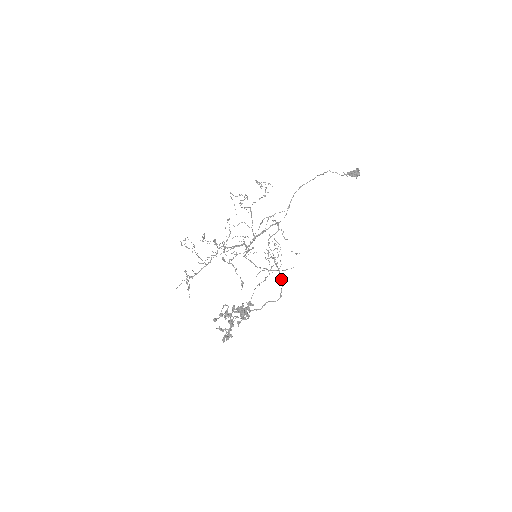
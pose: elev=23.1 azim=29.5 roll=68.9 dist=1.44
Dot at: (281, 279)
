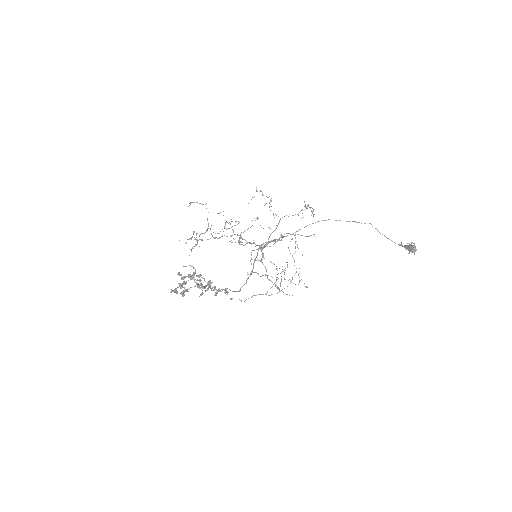
Dot at: occluded
